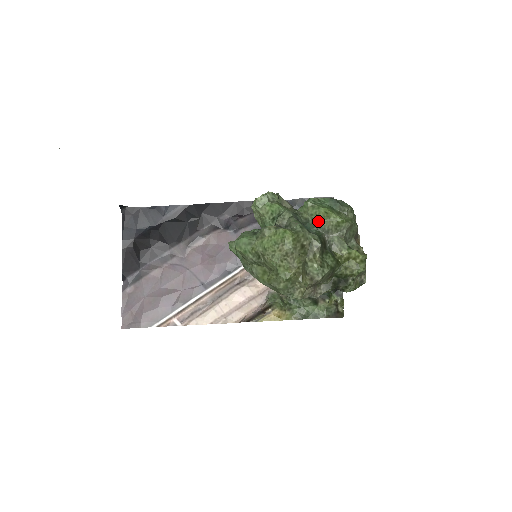
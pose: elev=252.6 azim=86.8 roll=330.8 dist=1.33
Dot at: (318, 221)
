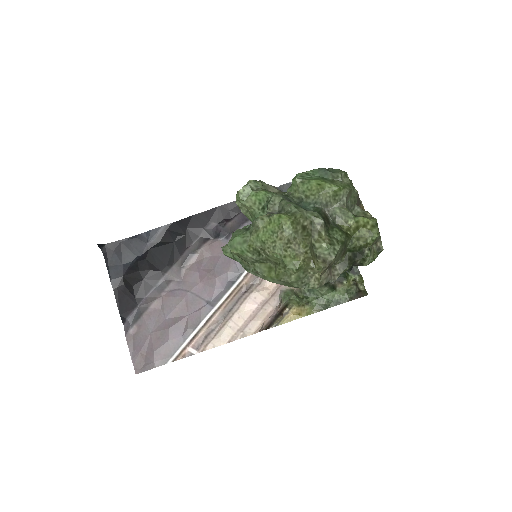
Dot at: (312, 196)
